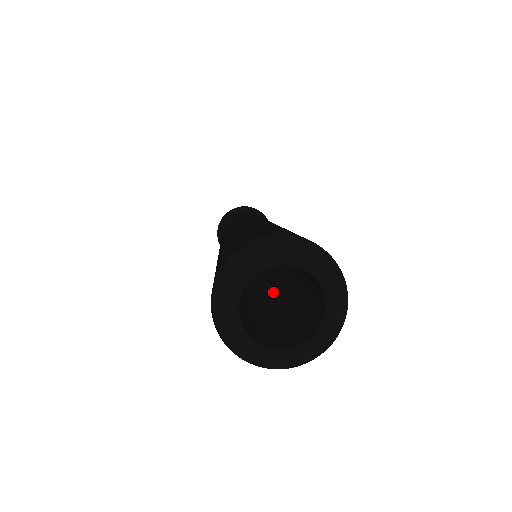
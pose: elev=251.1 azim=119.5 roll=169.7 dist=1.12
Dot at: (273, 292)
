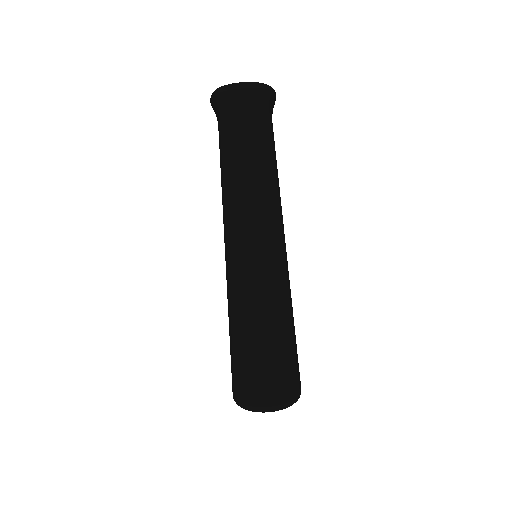
Dot at: occluded
